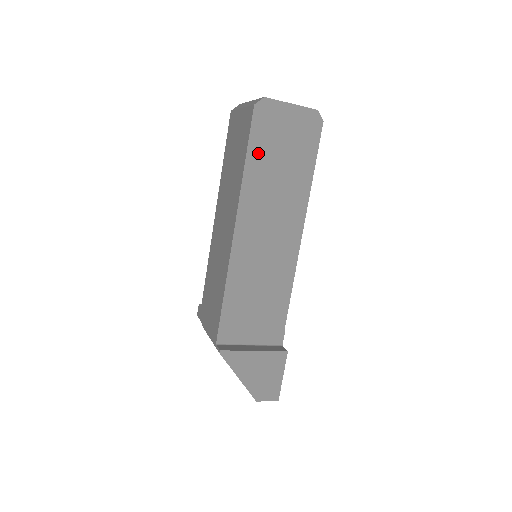
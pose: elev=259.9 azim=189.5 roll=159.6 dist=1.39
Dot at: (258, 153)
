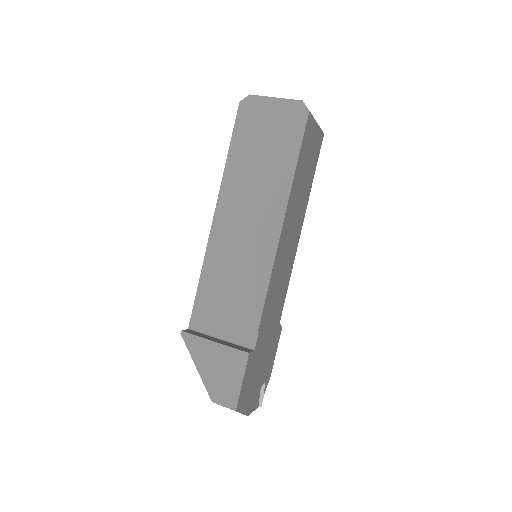
Dot at: (240, 145)
